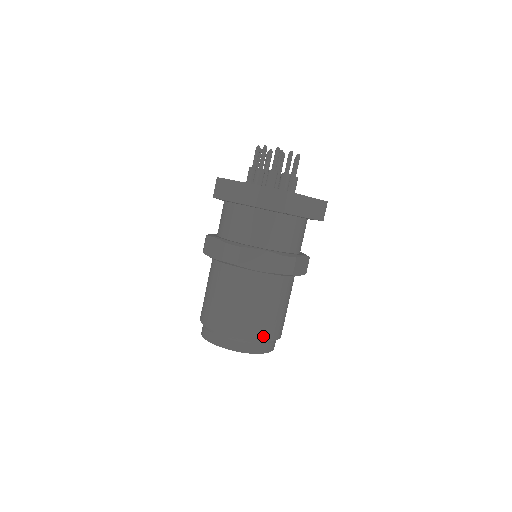
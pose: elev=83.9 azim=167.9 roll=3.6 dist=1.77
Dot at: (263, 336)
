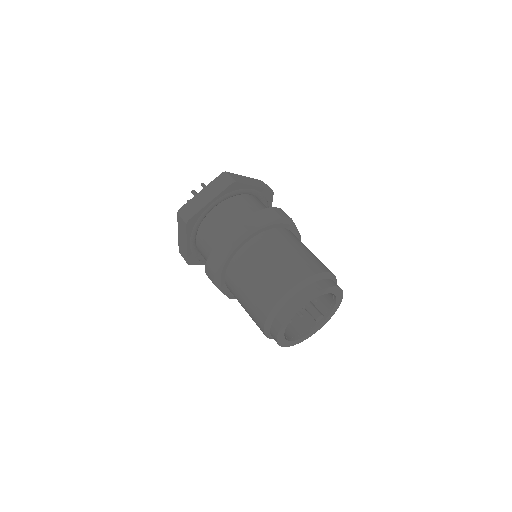
Dot at: (321, 269)
